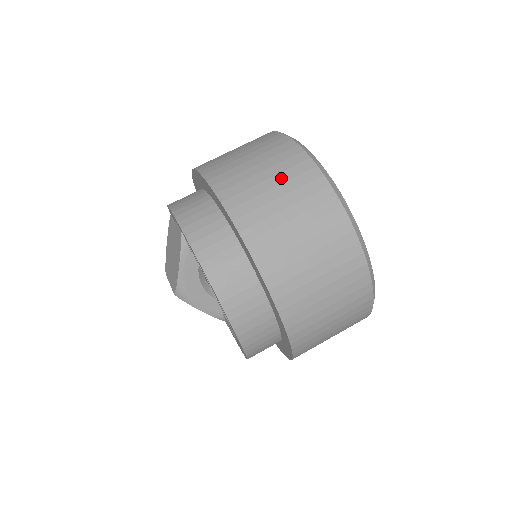
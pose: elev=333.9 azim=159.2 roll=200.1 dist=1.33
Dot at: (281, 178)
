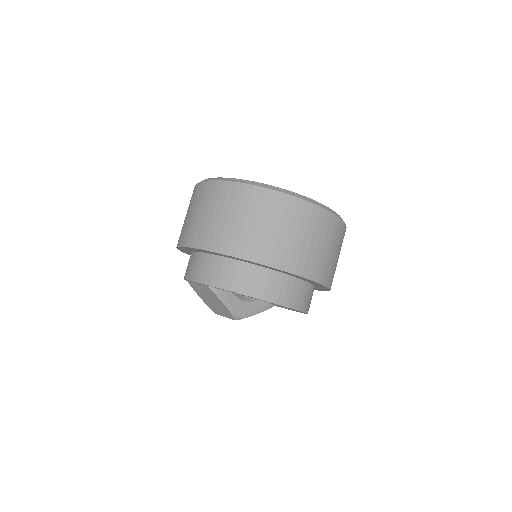
Dot at: (234, 209)
